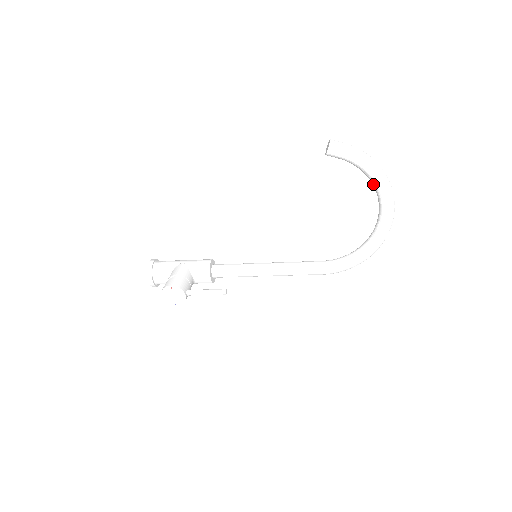
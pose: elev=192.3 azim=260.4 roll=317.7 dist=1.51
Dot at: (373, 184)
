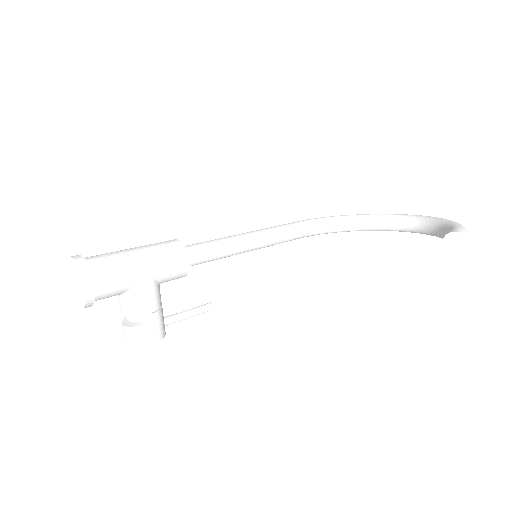
Dot at: (431, 232)
